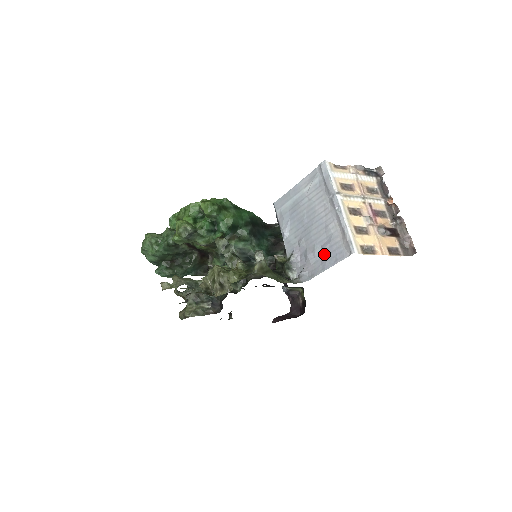
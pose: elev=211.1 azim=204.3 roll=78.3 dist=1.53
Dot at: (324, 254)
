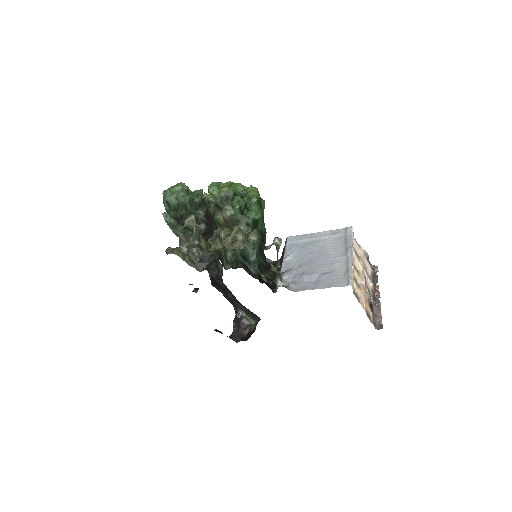
Dot at: (321, 279)
